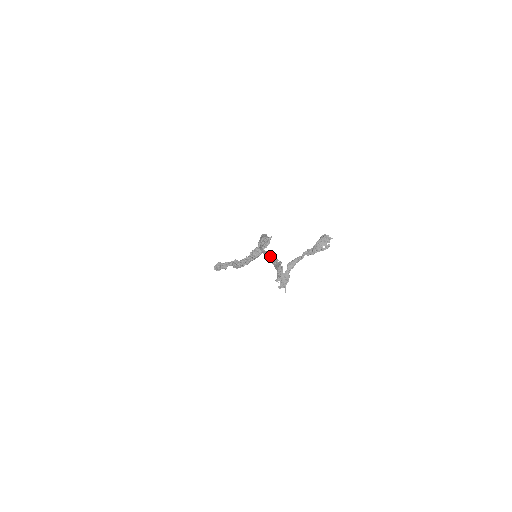
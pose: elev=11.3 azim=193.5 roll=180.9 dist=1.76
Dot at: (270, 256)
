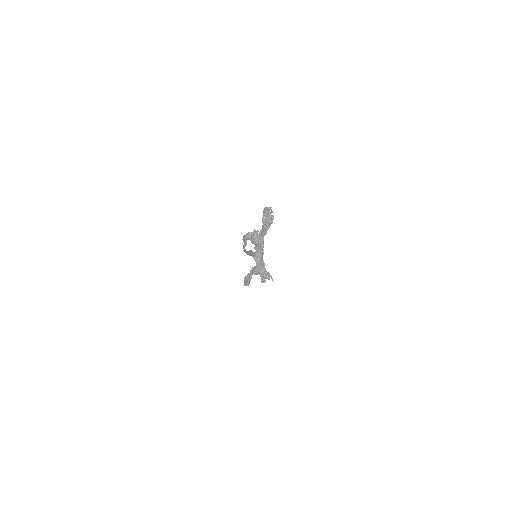
Dot at: (251, 254)
